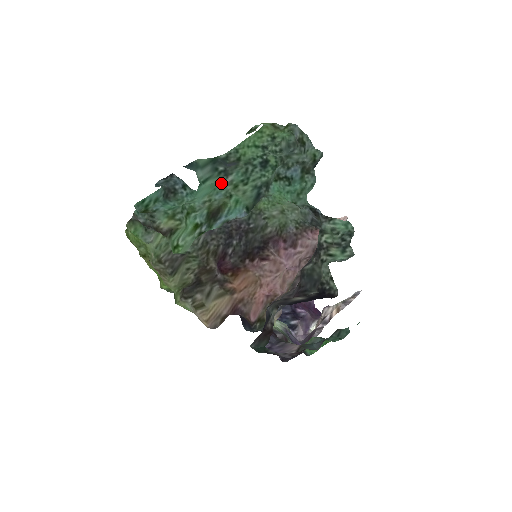
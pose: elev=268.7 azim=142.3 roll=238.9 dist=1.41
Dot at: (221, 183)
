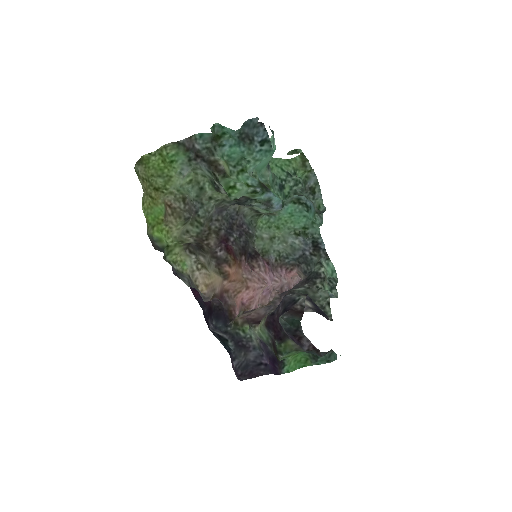
Dot at: (264, 171)
